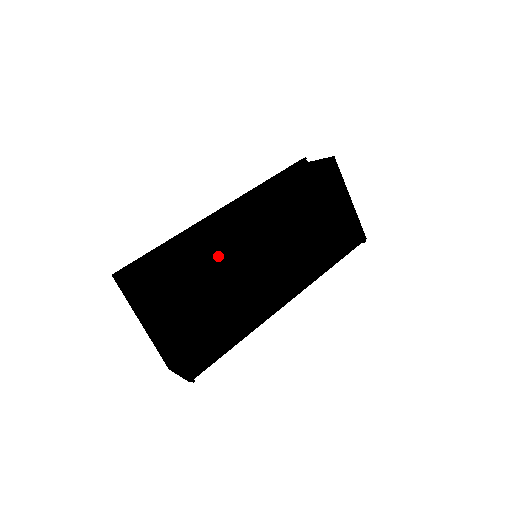
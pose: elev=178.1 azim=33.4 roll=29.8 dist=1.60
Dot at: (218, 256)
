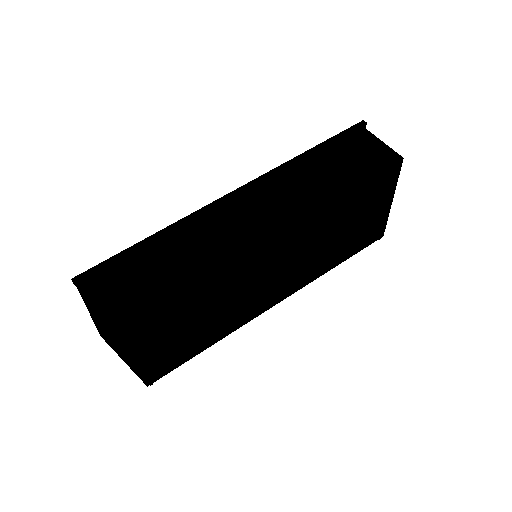
Dot at: (214, 287)
